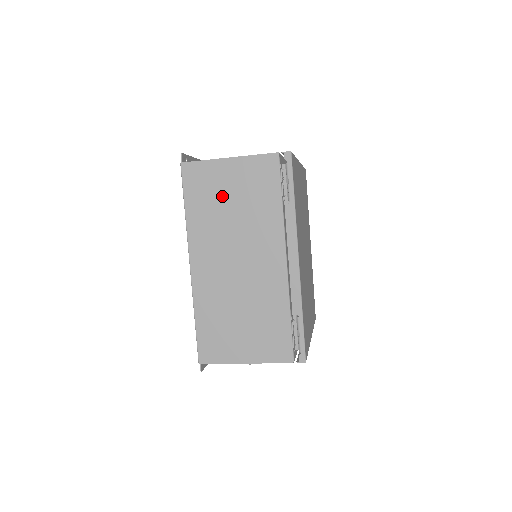
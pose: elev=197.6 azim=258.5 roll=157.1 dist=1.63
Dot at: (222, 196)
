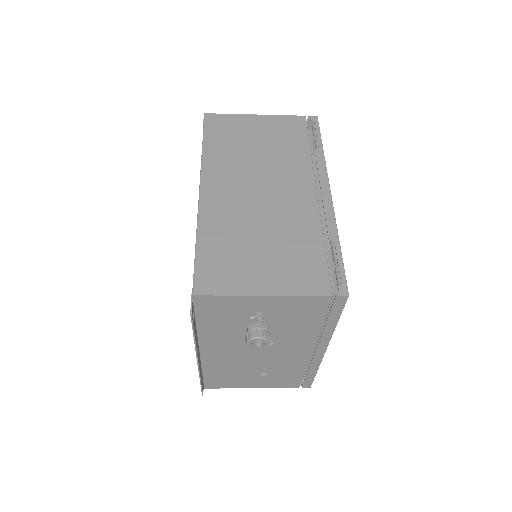
Dot at: (246, 138)
